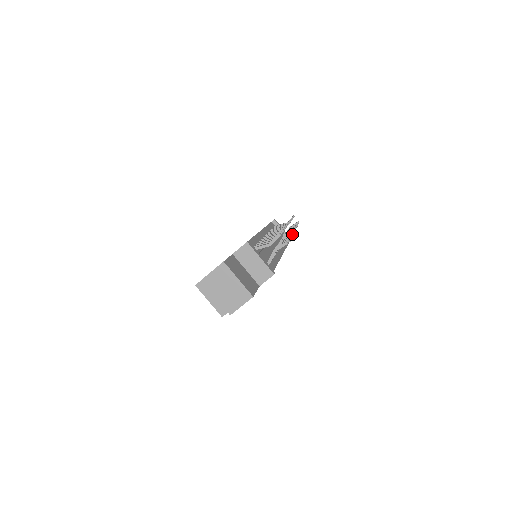
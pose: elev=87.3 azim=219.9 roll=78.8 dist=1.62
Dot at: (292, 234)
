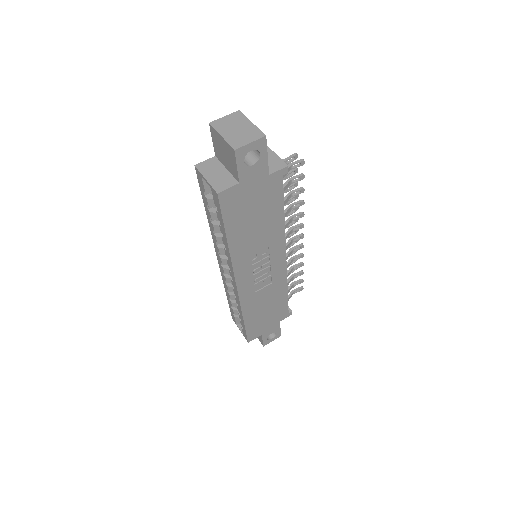
Dot at: (303, 213)
